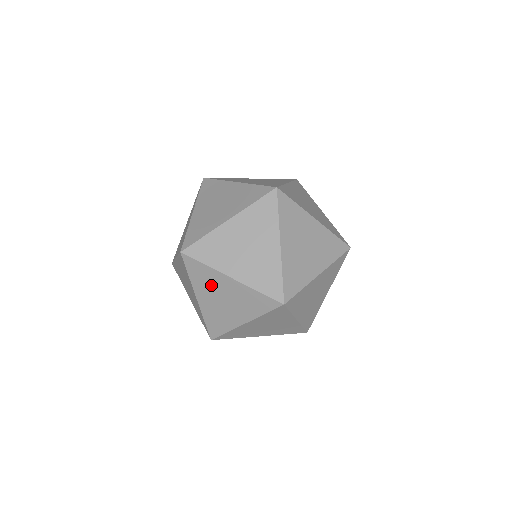
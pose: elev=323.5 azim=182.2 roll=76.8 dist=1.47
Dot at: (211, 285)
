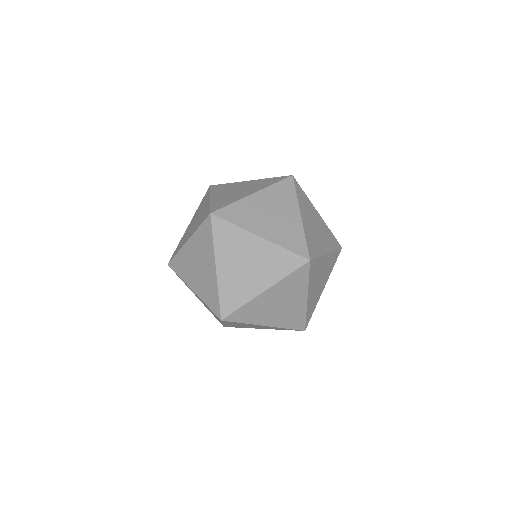
Dot at: (202, 251)
